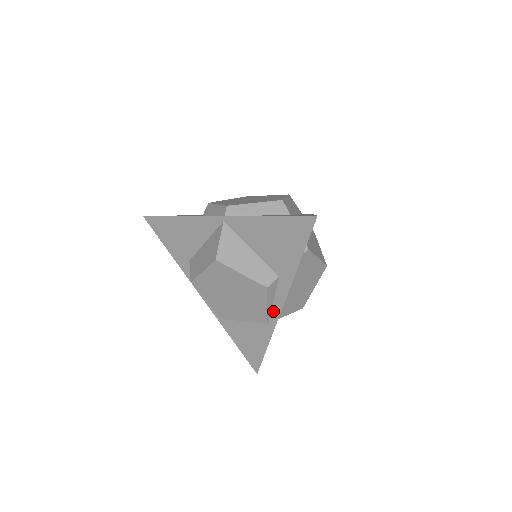
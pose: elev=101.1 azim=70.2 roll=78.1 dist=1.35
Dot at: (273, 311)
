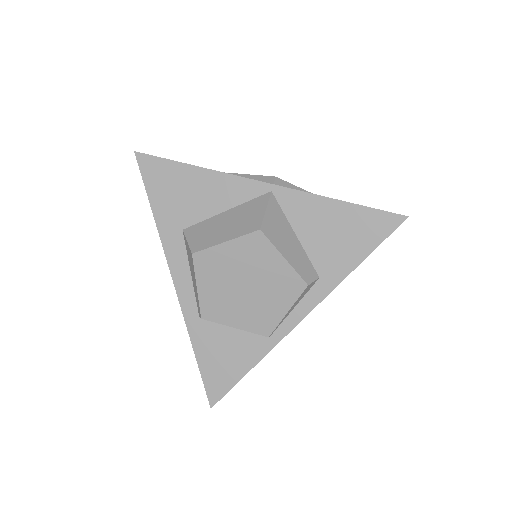
Dot at: (286, 321)
